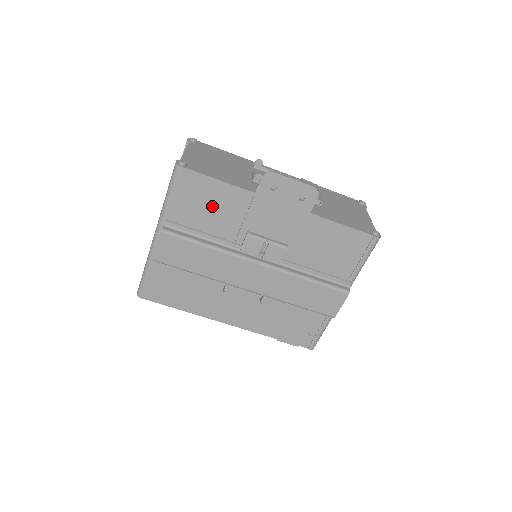
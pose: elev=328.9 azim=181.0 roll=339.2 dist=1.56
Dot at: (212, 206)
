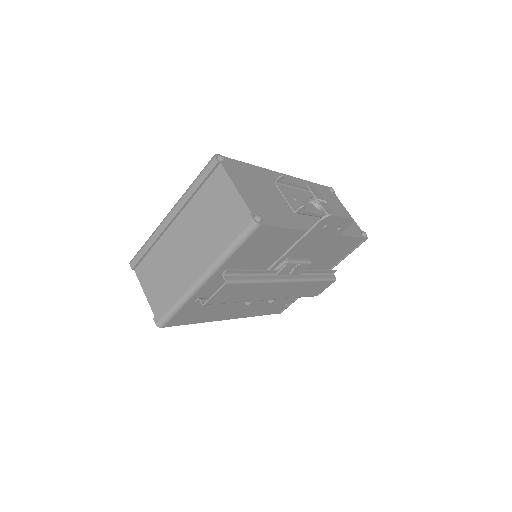
Dot at: (268, 247)
